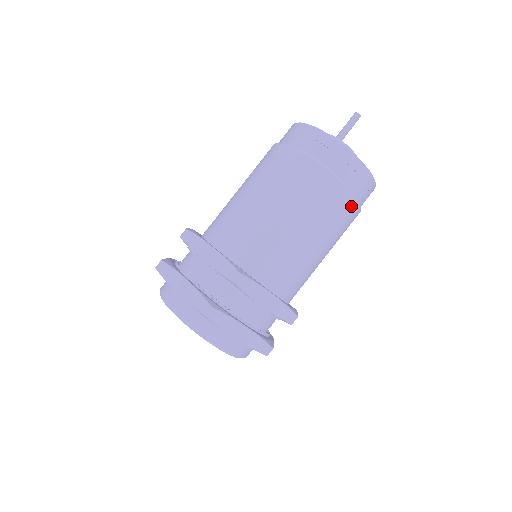
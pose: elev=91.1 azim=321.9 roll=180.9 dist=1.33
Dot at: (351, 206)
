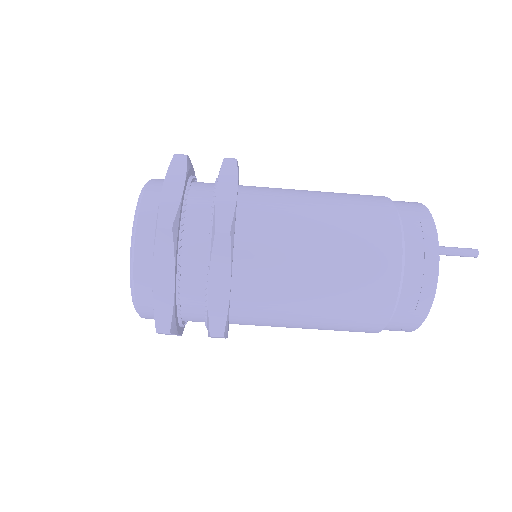
Dot at: occluded
